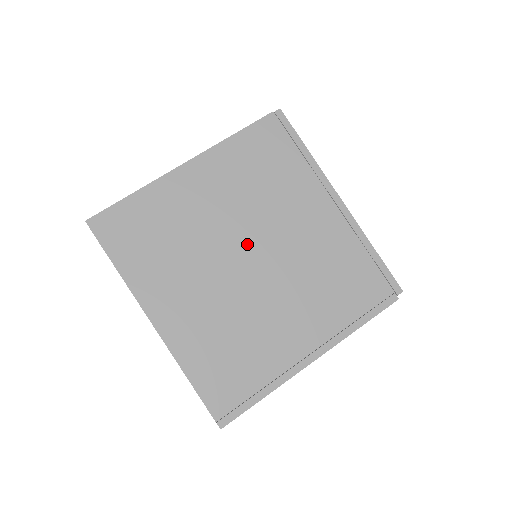
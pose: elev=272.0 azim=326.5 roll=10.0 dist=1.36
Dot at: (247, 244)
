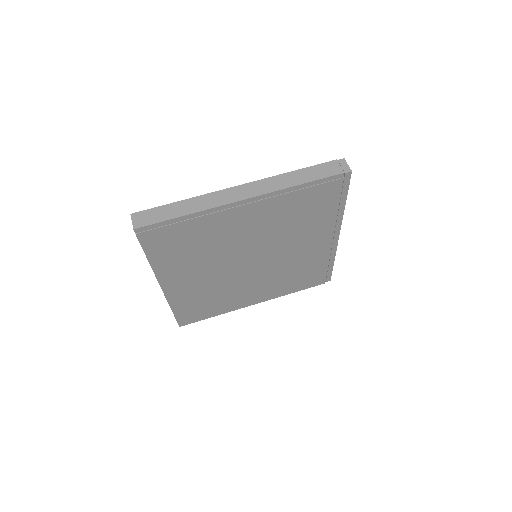
Dot at: (255, 254)
